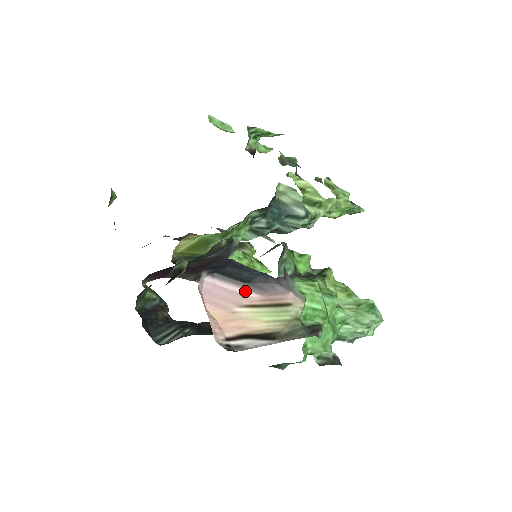
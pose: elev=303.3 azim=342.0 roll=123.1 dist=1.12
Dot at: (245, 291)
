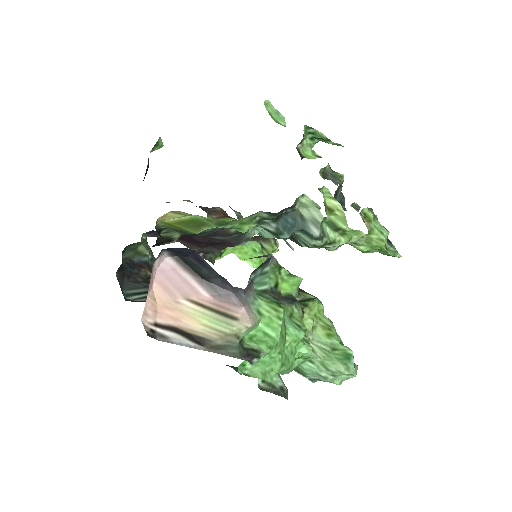
Dot at: (199, 286)
